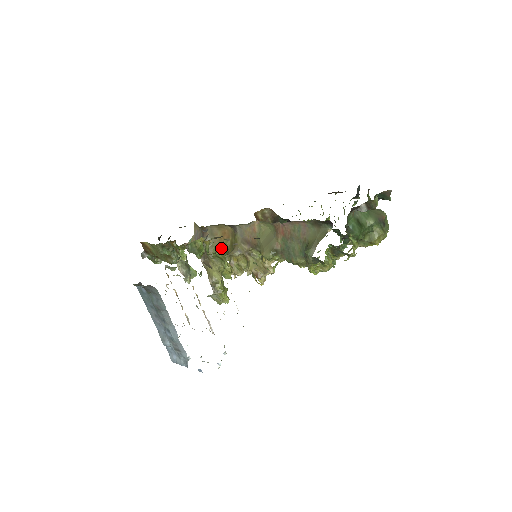
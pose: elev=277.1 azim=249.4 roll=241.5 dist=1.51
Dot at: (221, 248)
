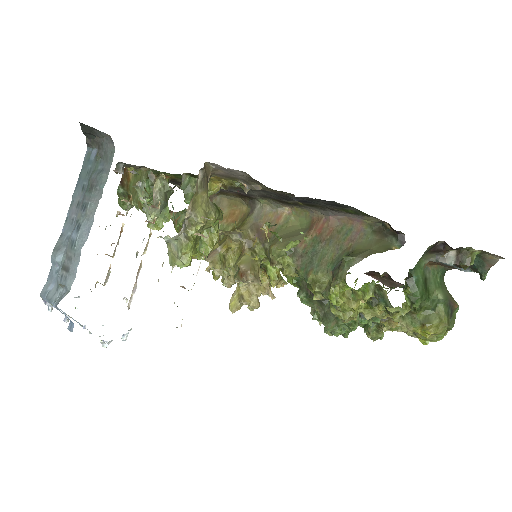
Dot at: occluded
